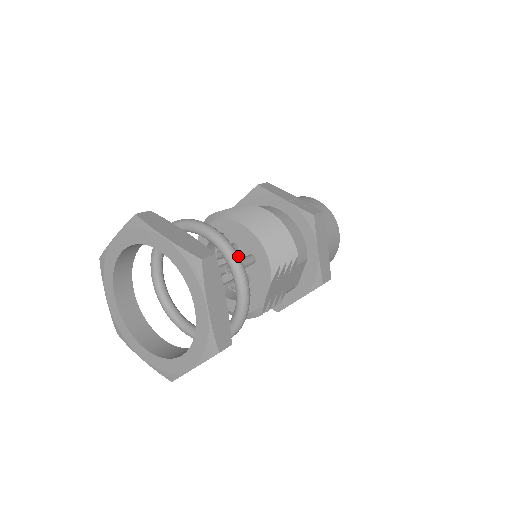
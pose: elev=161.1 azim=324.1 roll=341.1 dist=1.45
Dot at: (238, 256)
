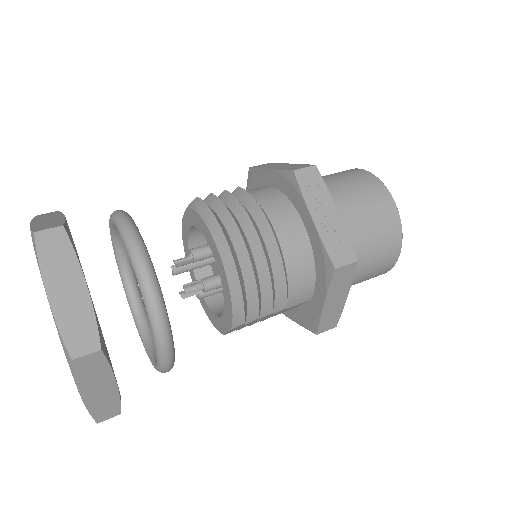
Dot at: (164, 326)
